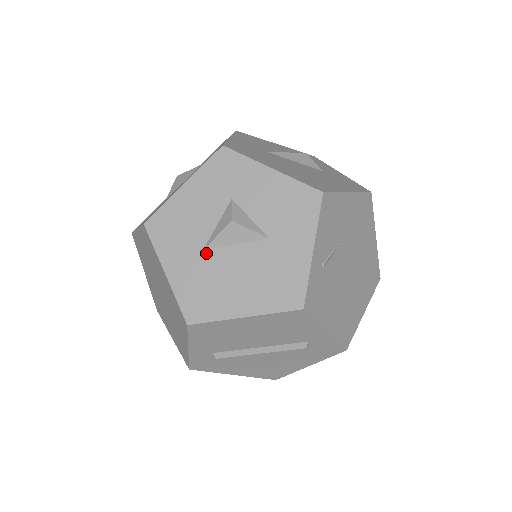
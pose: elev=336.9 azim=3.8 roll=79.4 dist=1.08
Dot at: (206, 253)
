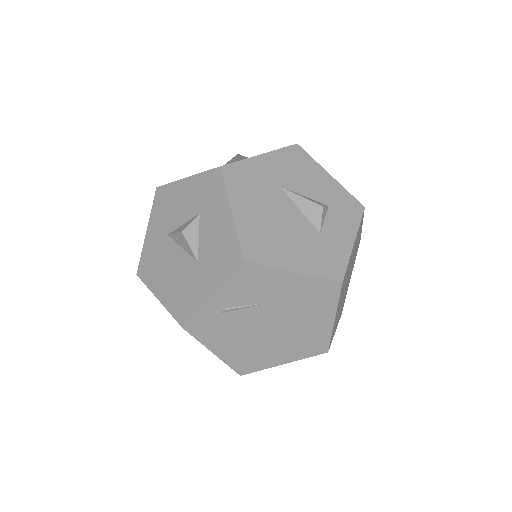
Dot at: (168, 238)
